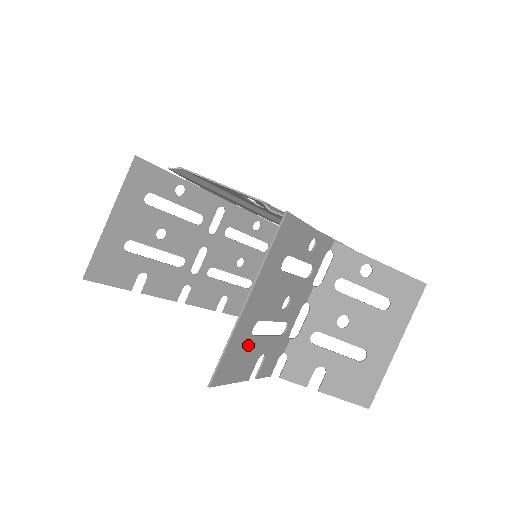
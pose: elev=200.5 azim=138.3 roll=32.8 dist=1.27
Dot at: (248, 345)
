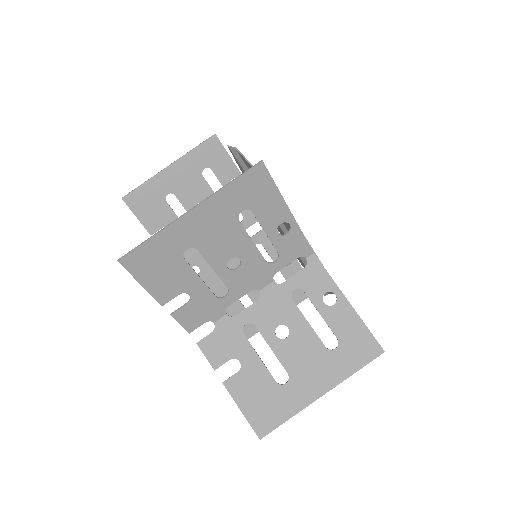
Dot at: (175, 263)
